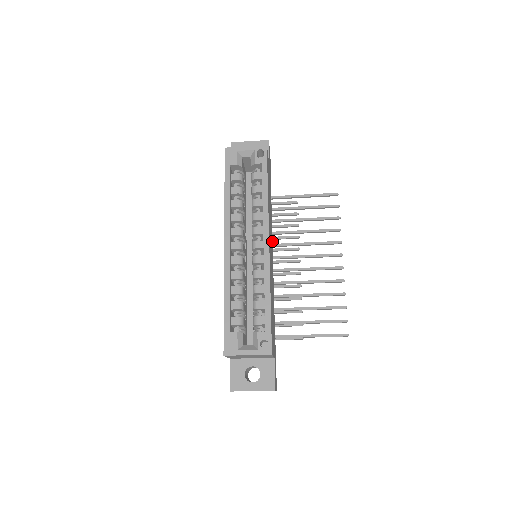
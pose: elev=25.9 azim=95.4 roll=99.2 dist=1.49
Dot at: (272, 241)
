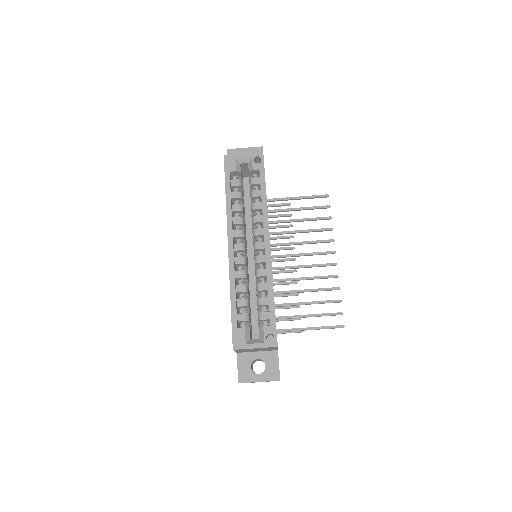
Dot at: occluded
